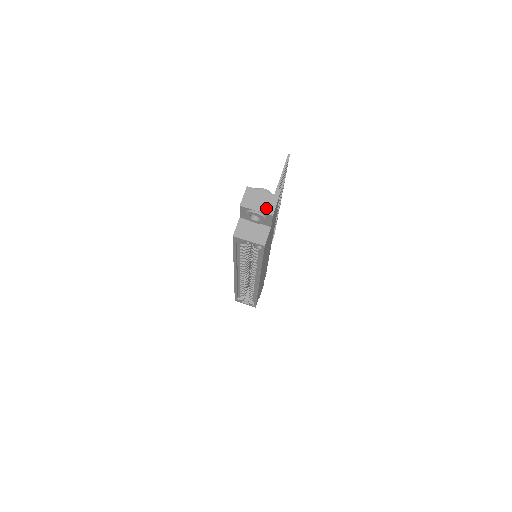
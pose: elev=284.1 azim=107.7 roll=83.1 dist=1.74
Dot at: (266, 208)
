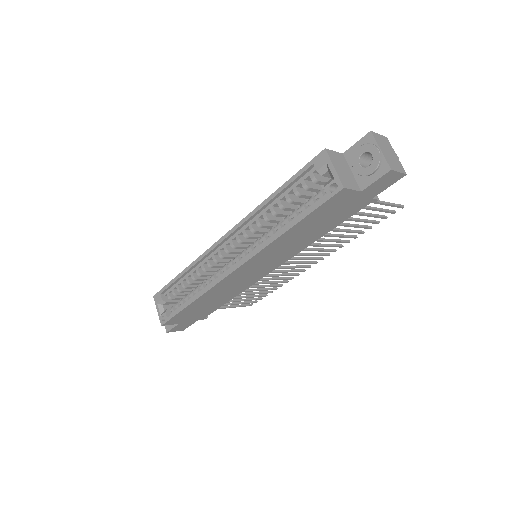
Dot at: (390, 161)
